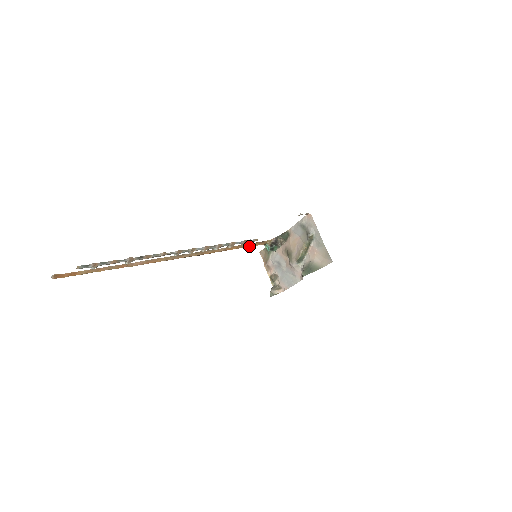
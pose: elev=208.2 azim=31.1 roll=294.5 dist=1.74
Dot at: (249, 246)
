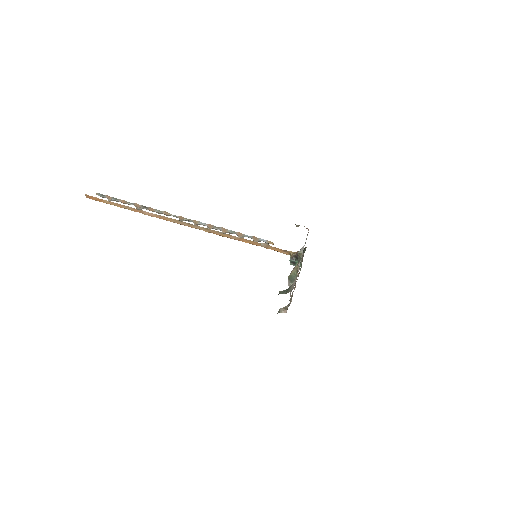
Dot at: (268, 248)
